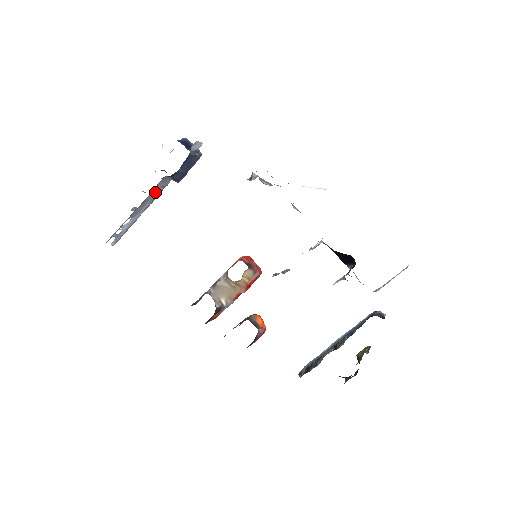
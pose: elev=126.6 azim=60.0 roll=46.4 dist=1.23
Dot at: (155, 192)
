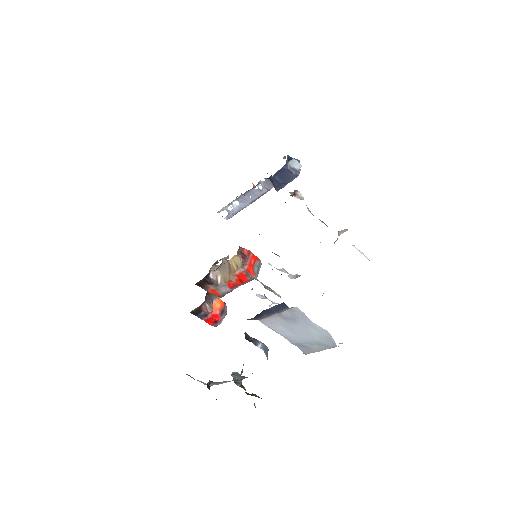
Dot at: (259, 189)
